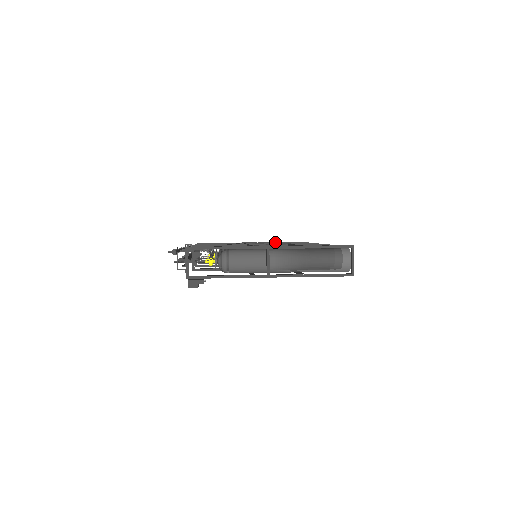
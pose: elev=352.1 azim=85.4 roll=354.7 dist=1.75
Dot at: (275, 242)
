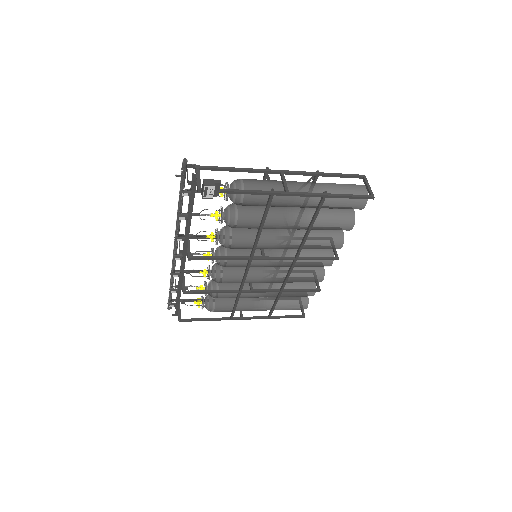
Dot at: occluded
